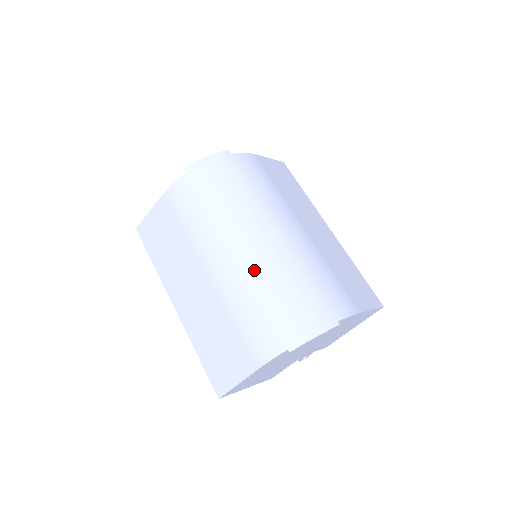
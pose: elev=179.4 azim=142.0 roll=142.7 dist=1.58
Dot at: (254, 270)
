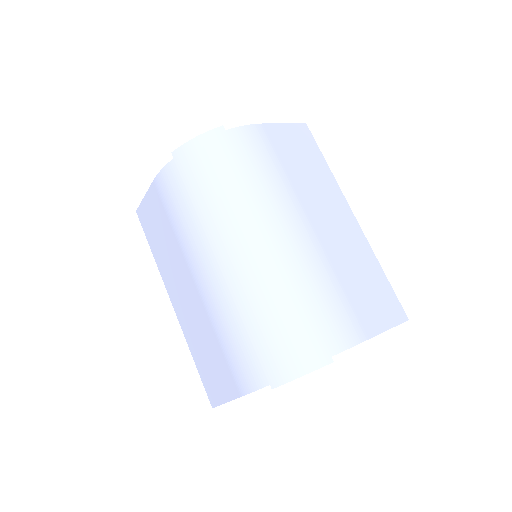
Dot at: (240, 288)
